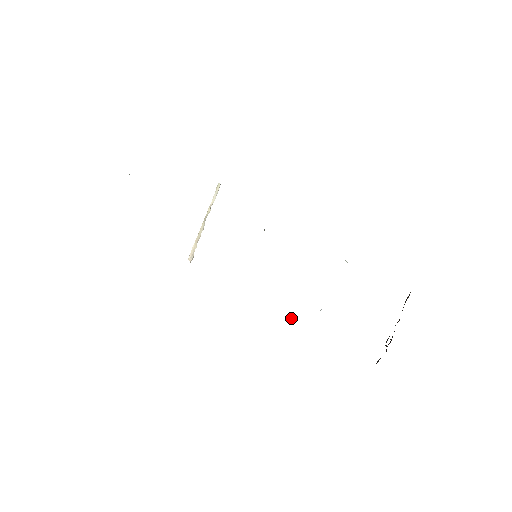
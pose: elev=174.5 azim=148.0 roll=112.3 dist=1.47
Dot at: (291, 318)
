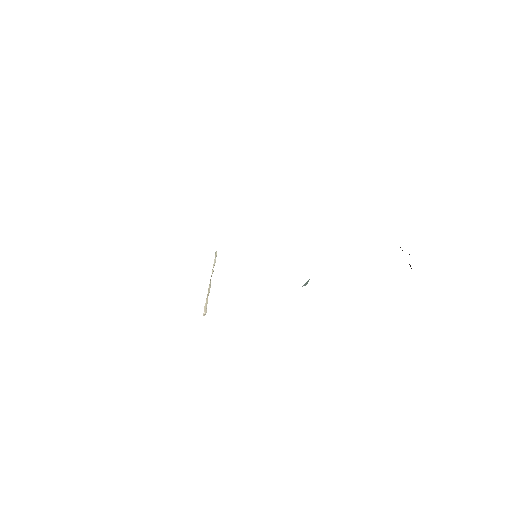
Dot at: (306, 283)
